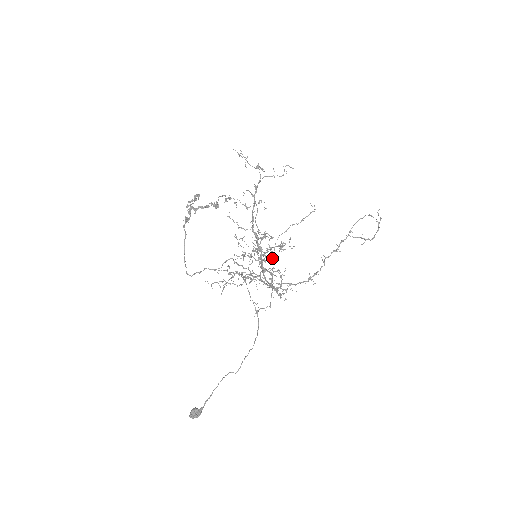
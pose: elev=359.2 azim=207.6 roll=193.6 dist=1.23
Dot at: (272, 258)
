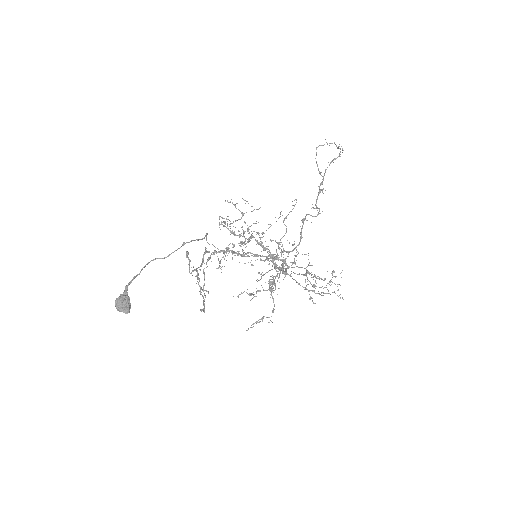
Dot at: (335, 293)
